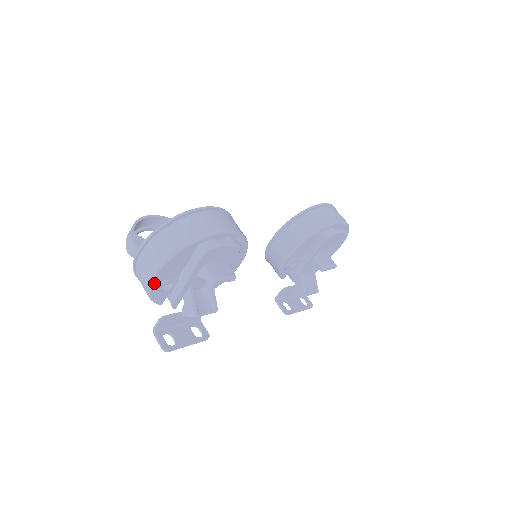
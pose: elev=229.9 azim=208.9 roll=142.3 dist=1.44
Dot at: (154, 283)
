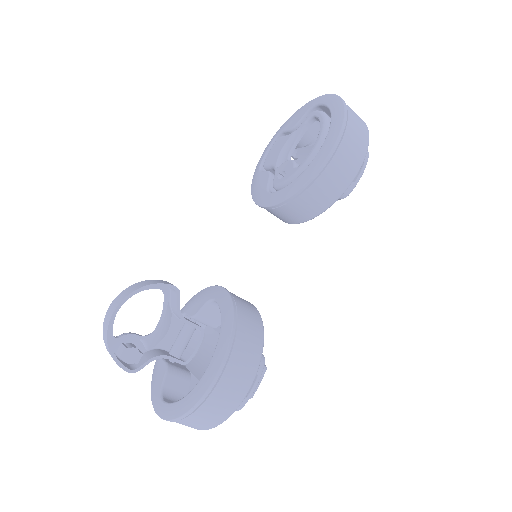
Dot at: occluded
